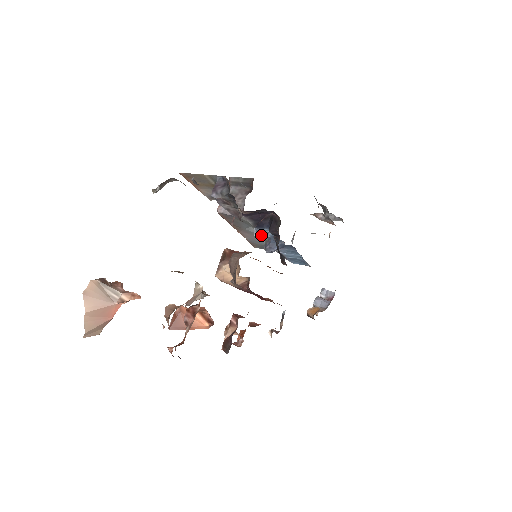
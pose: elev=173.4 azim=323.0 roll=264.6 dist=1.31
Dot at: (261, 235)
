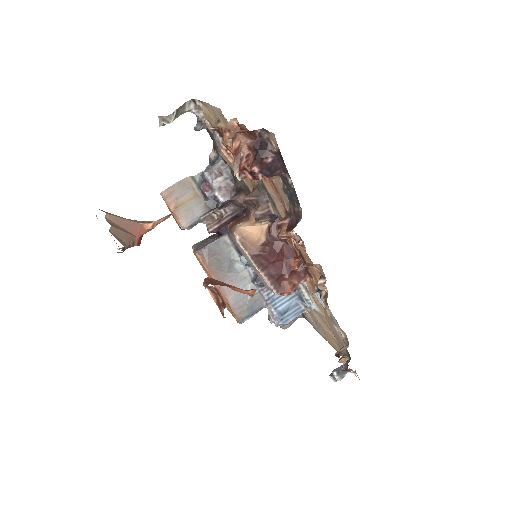
Dot at: occluded
